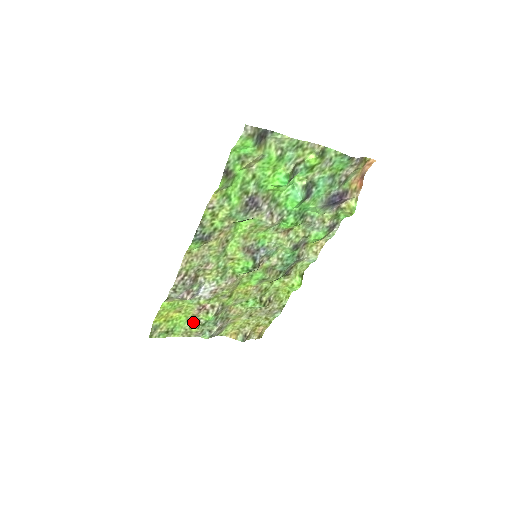
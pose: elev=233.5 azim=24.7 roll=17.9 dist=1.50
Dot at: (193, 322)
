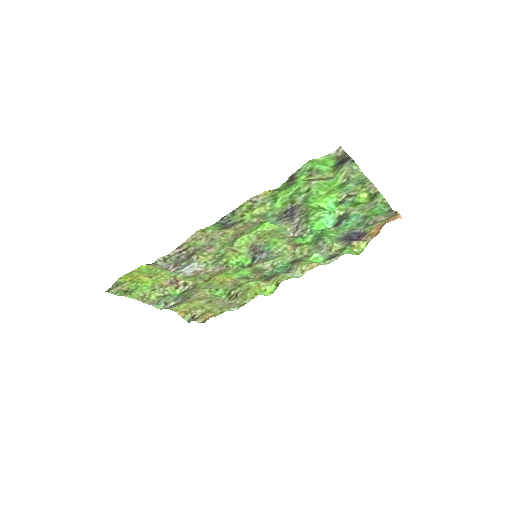
Dot at: (156, 291)
